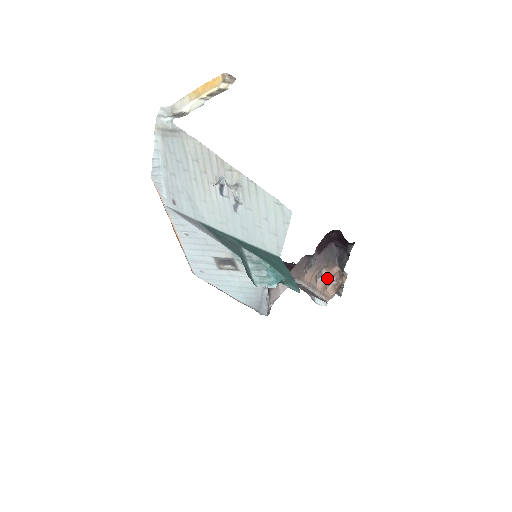
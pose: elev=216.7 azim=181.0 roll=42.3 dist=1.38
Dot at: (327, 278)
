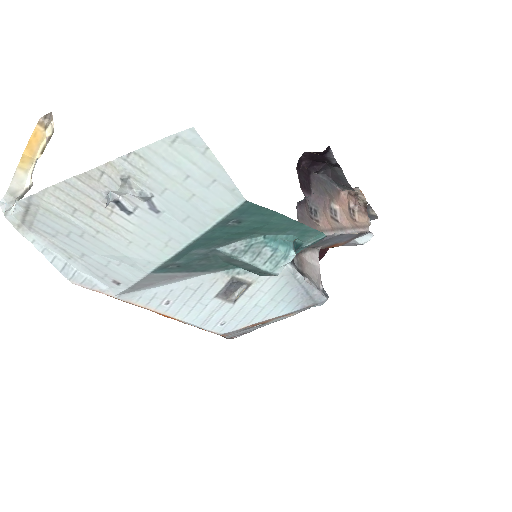
Dot at: (344, 210)
